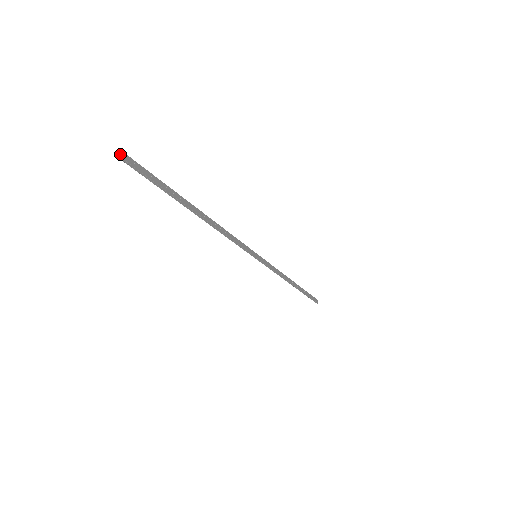
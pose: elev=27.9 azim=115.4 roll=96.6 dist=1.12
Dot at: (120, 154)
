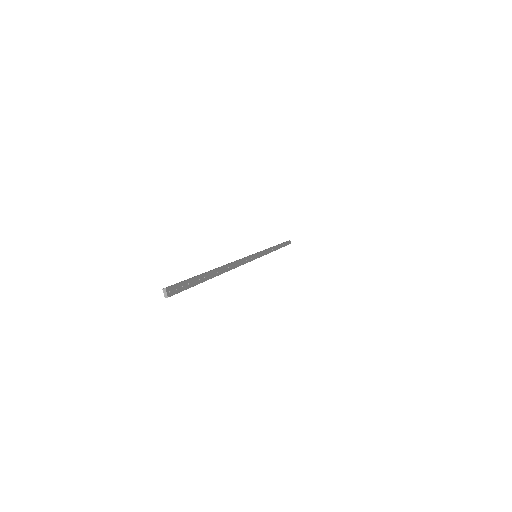
Dot at: (164, 293)
